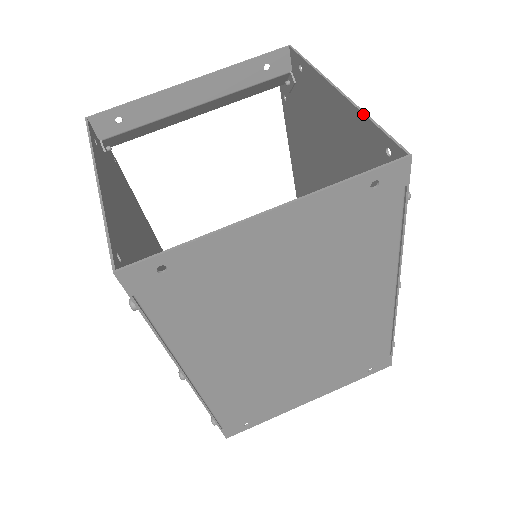
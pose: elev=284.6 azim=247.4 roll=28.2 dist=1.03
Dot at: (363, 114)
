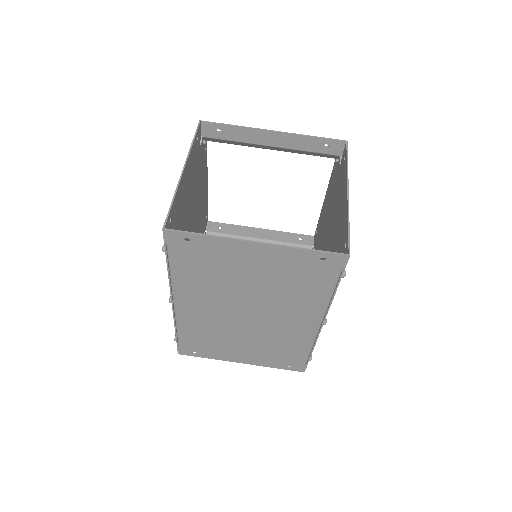
Dot at: (348, 215)
